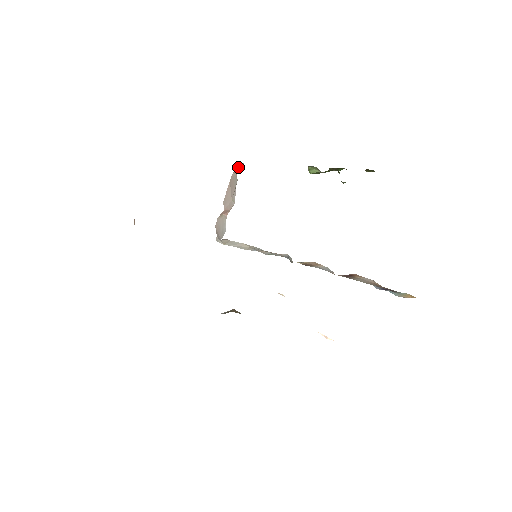
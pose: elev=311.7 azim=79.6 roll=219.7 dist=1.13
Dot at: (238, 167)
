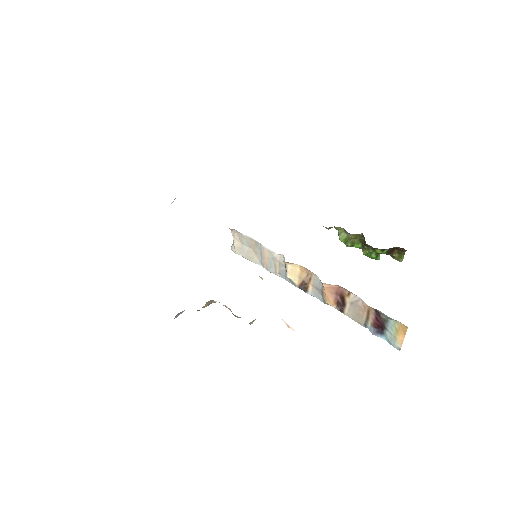
Dot at: occluded
